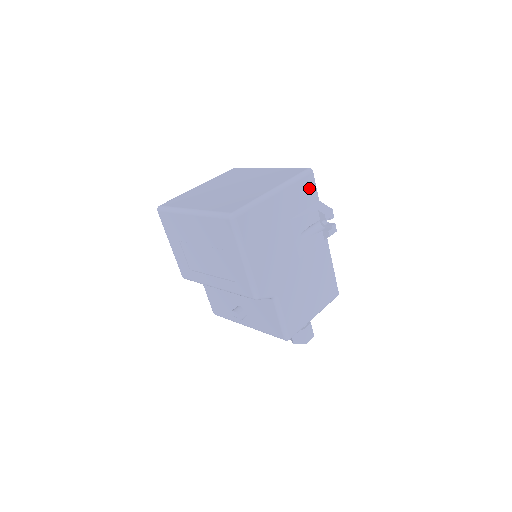
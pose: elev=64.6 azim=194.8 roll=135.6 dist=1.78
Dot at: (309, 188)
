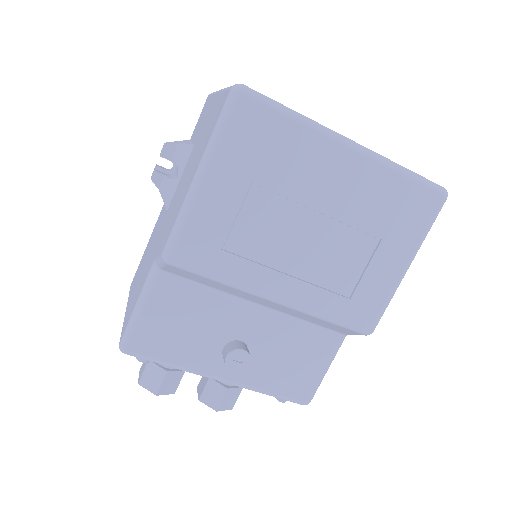
Dot at: occluded
